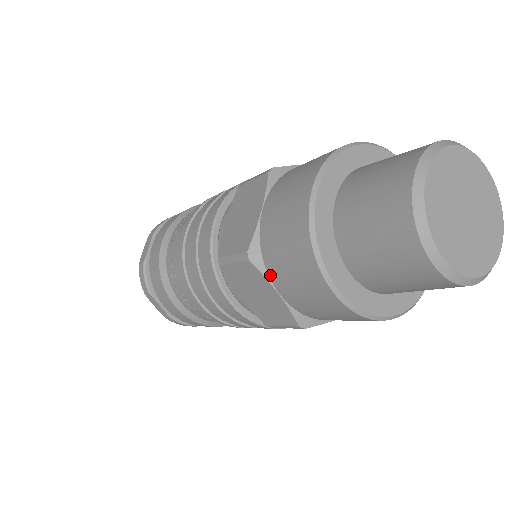
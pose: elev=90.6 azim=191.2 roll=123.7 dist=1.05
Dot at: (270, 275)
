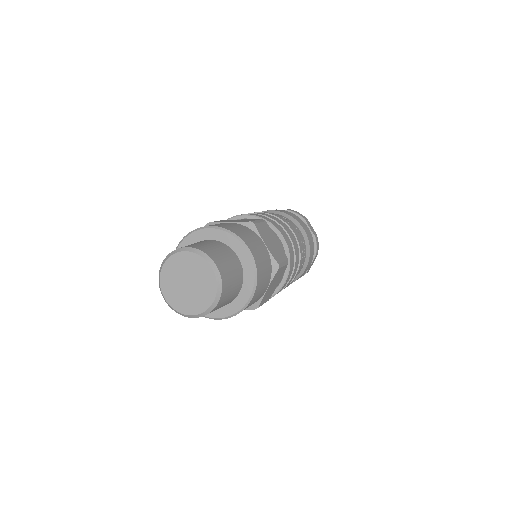
Dot at: occluded
